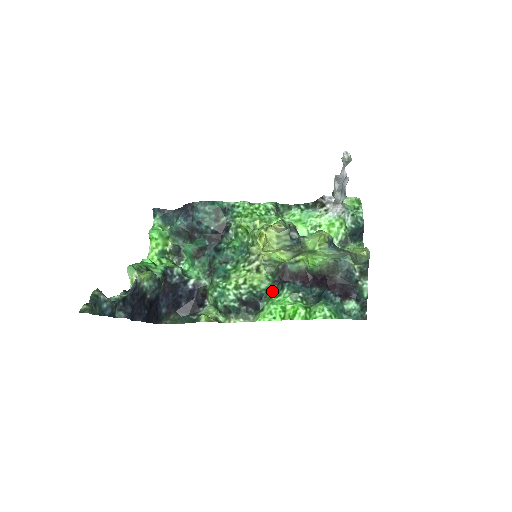
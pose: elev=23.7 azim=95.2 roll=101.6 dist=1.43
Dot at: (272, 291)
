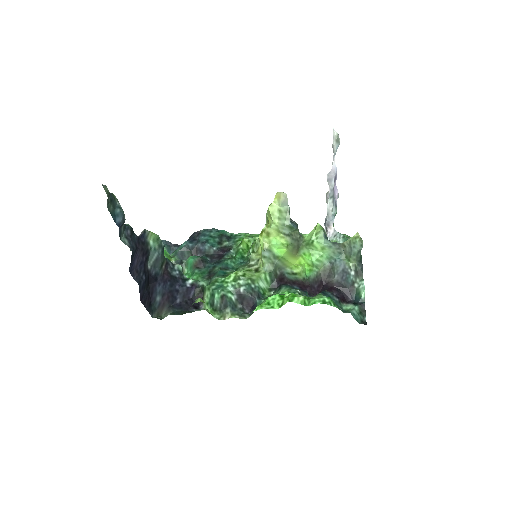
Dot at: (269, 295)
